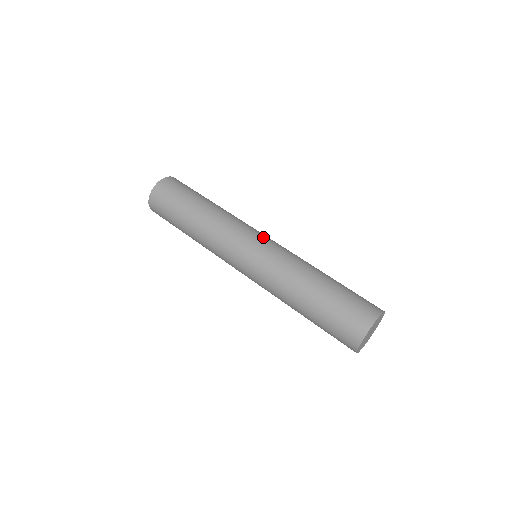
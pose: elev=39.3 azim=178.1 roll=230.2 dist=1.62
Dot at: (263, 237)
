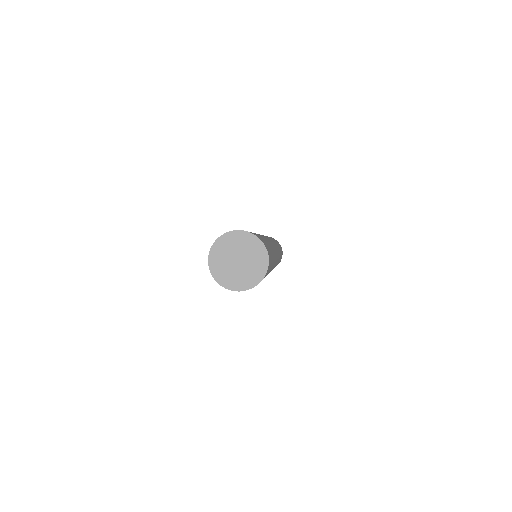
Dot at: occluded
